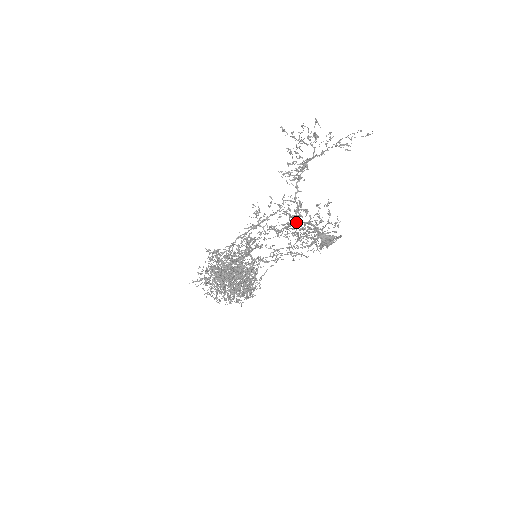
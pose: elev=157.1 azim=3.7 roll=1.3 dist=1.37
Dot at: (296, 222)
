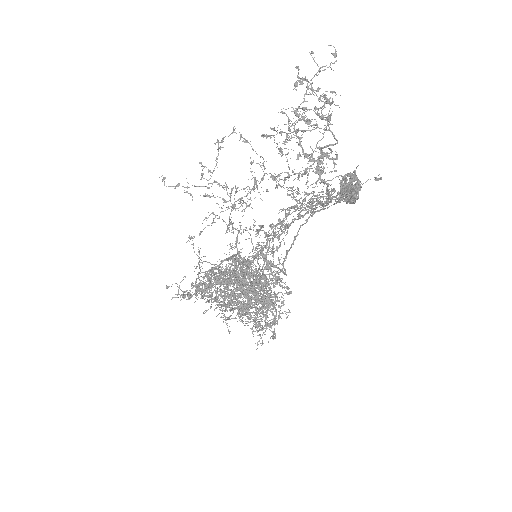
Dot at: occluded
